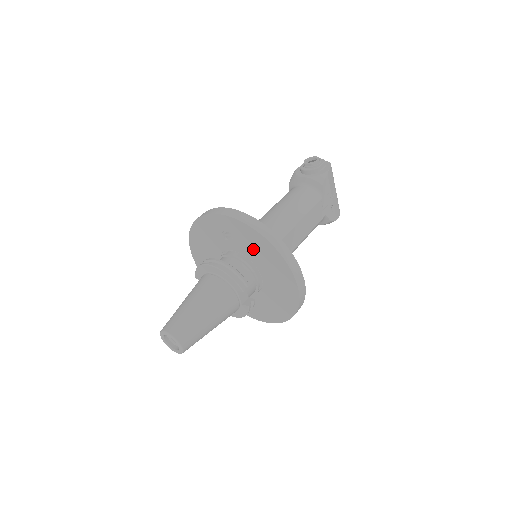
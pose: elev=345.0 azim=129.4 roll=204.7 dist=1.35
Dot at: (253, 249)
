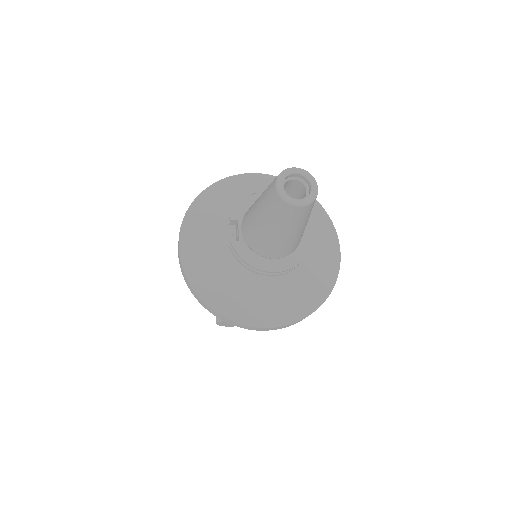
Dot at: occluded
